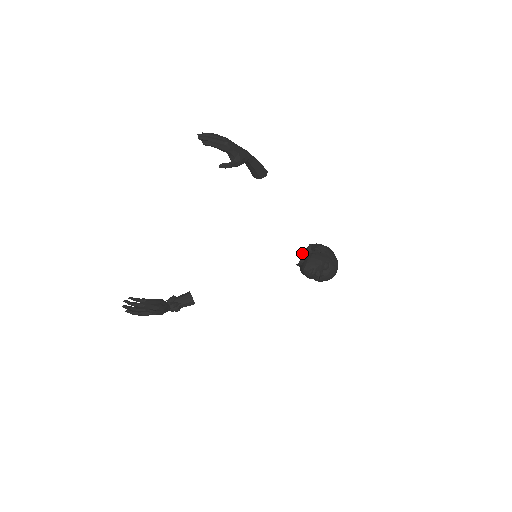
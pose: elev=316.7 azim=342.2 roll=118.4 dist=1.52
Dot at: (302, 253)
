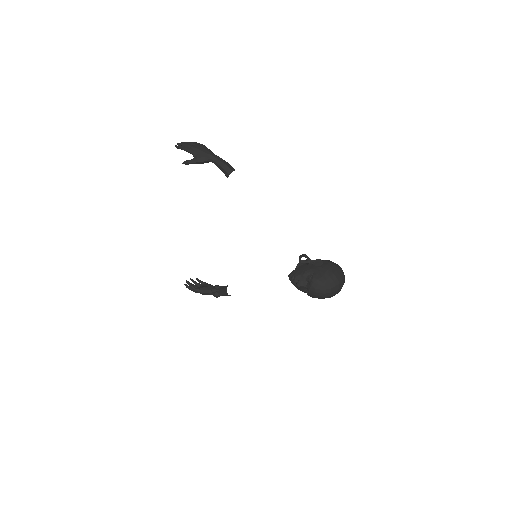
Dot at: occluded
